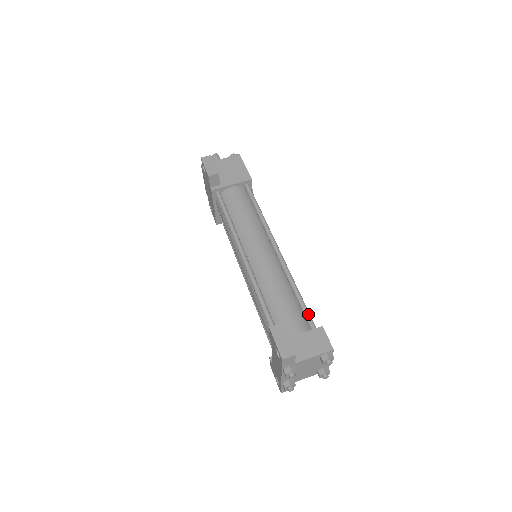
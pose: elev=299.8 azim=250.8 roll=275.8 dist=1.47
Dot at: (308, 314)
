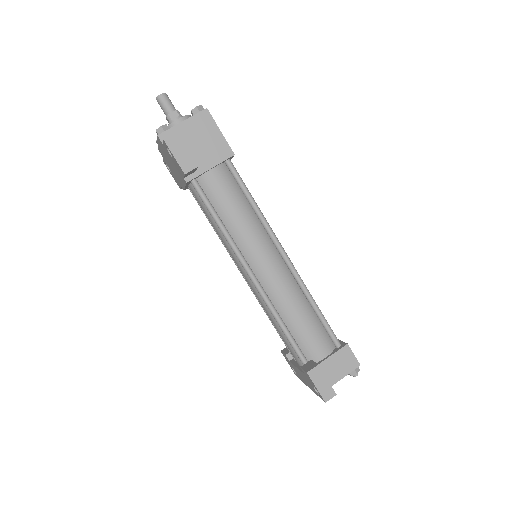
Dot at: (331, 331)
